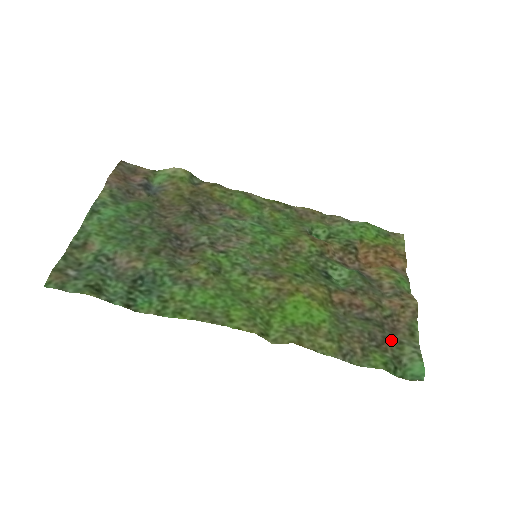
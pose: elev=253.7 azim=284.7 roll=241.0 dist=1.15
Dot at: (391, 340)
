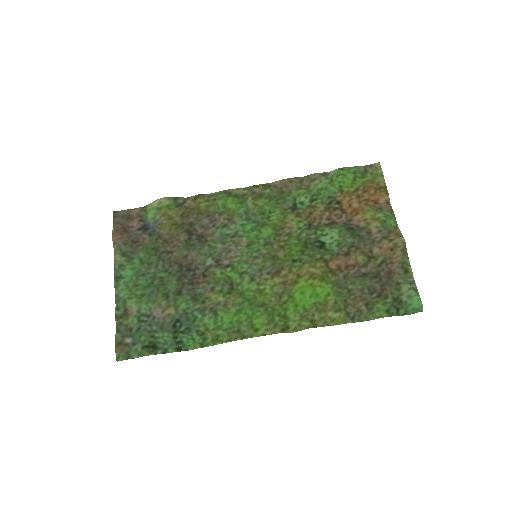
Dot at: (389, 285)
